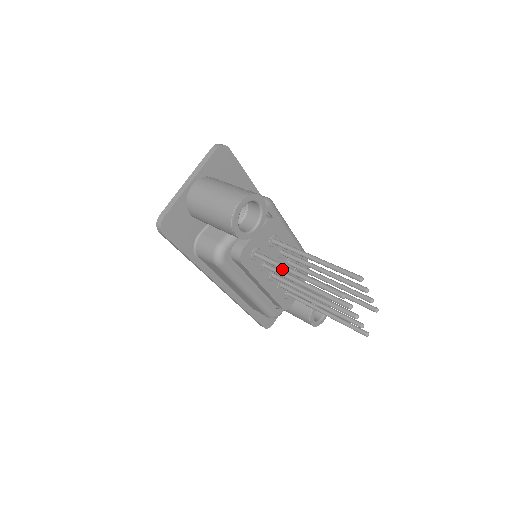
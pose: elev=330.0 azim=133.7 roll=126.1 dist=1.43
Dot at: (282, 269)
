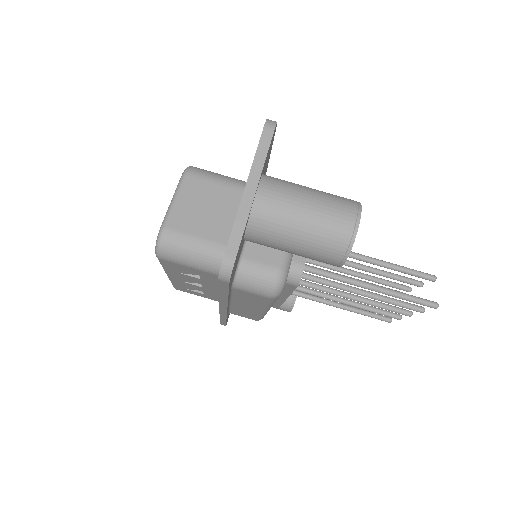
Dot at: (348, 283)
